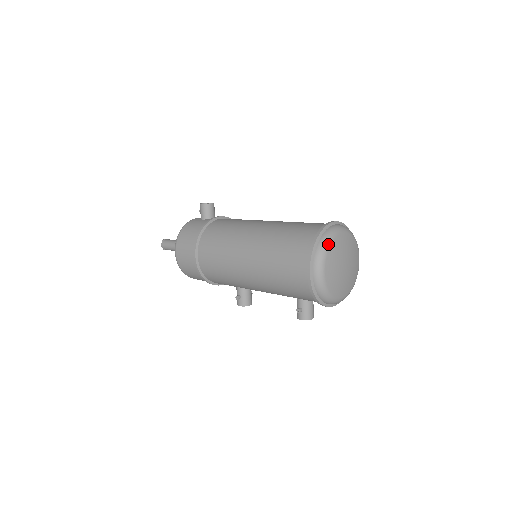
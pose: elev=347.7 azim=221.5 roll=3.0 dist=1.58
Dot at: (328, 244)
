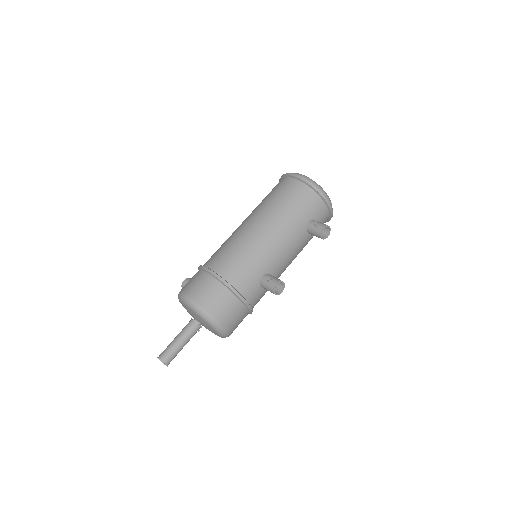
Dot at: occluded
